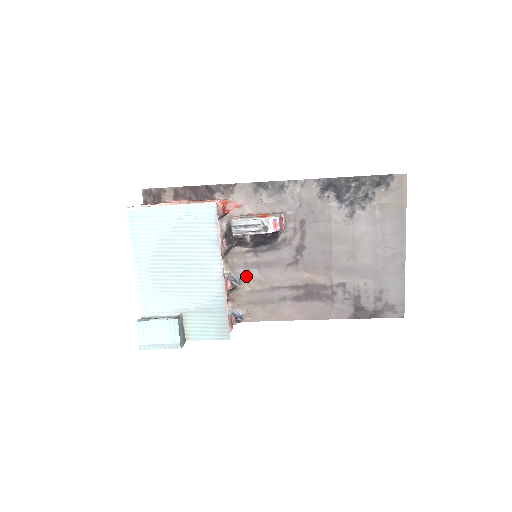
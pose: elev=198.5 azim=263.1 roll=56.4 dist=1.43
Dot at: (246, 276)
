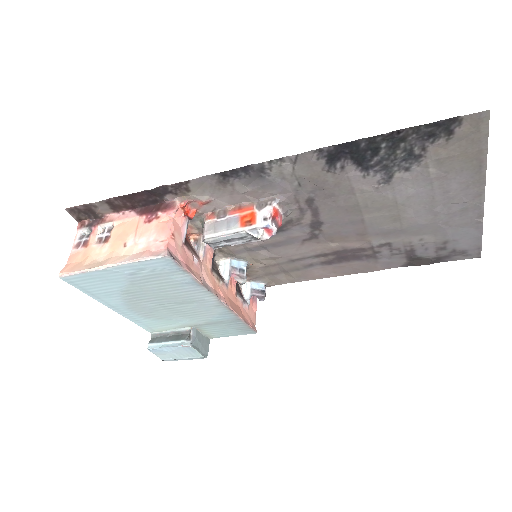
Dot at: (253, 257)
